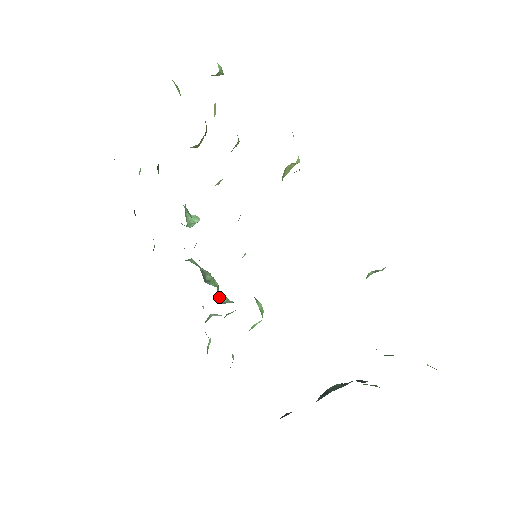
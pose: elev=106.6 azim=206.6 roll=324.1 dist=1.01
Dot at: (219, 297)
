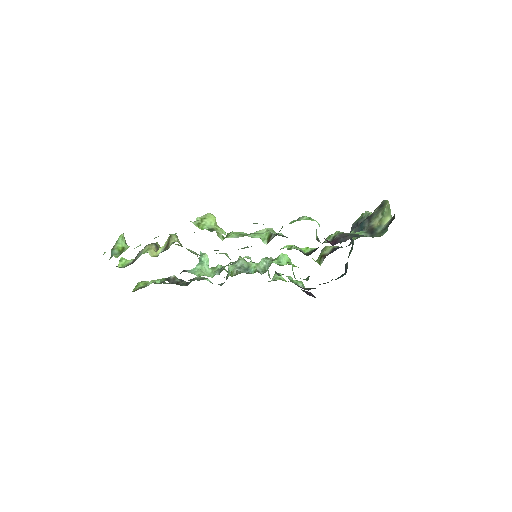
Dot at: (261, 267)
